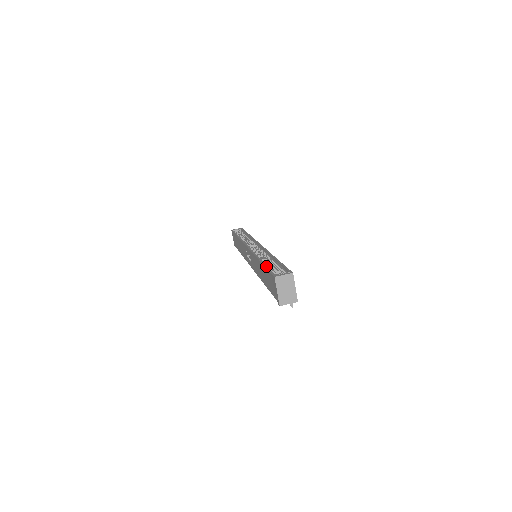
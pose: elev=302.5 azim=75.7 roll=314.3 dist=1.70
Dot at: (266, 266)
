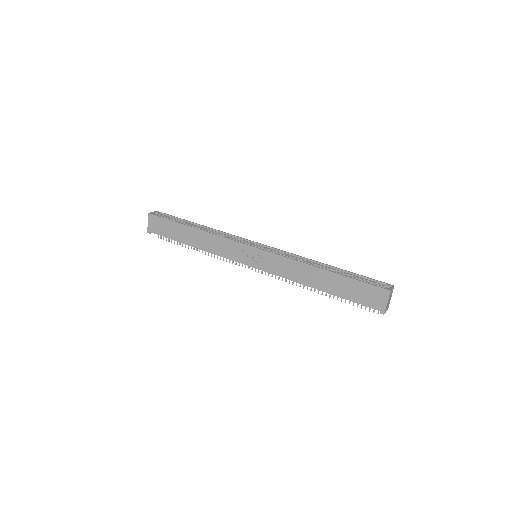
Dot at: (351, 277)
